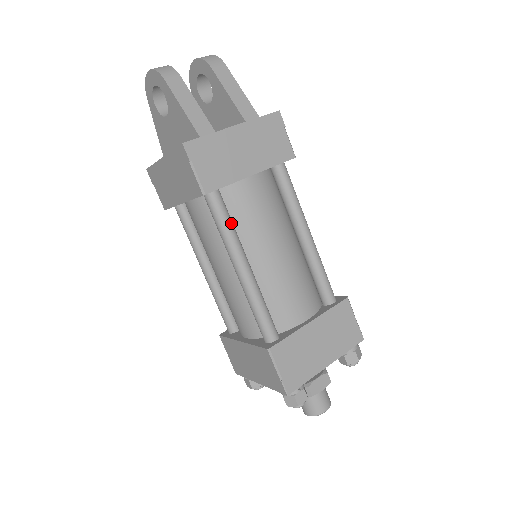
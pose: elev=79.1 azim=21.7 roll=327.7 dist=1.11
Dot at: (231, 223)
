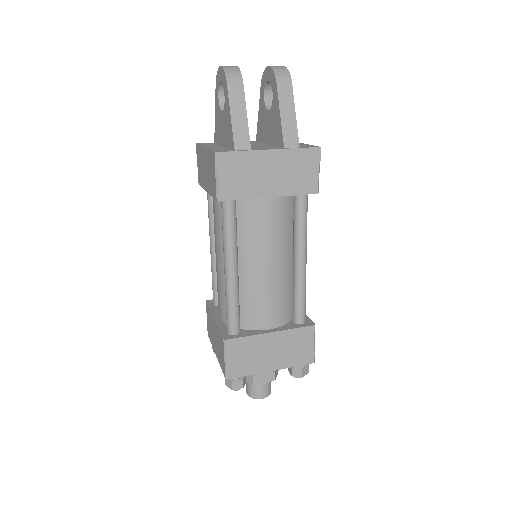
Dot at: (234, 230)
